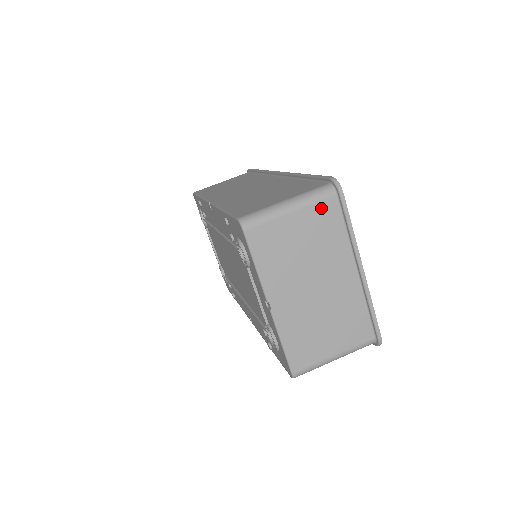
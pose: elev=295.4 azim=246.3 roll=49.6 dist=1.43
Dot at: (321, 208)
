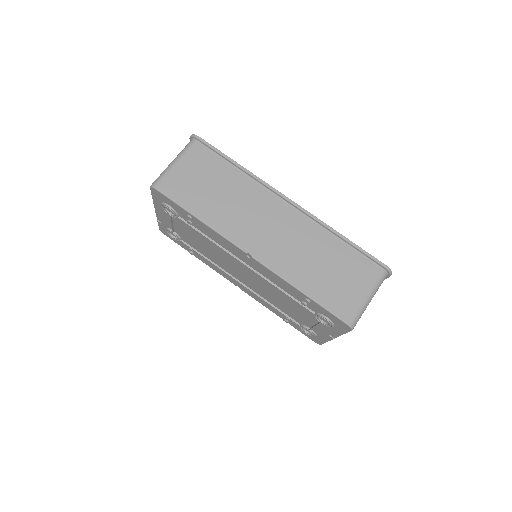
Dot at: occluded
